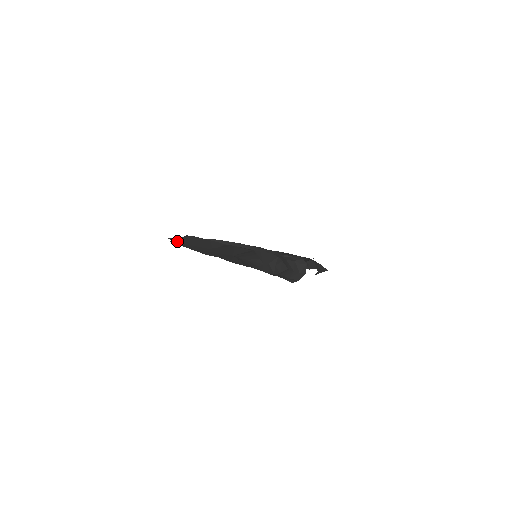
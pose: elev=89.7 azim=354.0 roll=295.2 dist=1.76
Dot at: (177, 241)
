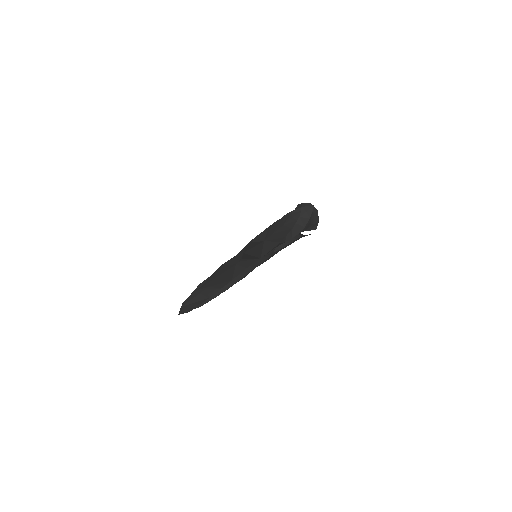
Dot at: (204, 284)
